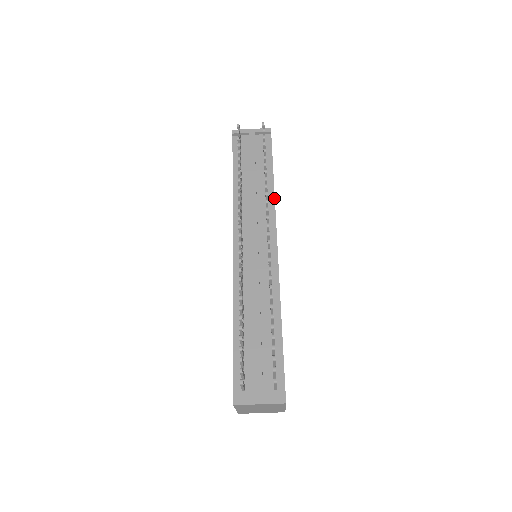
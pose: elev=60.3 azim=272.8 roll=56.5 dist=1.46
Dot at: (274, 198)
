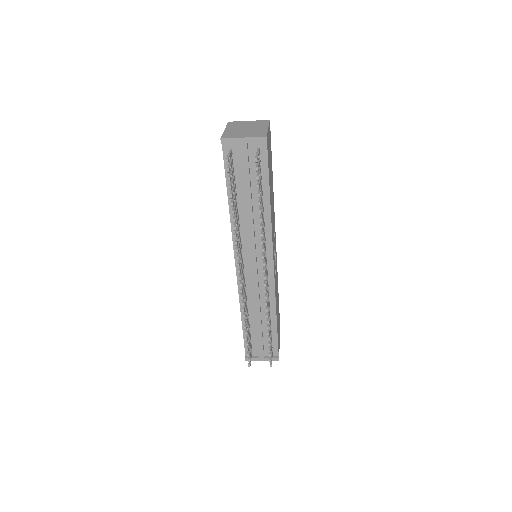
Dot at: (271, 222)
